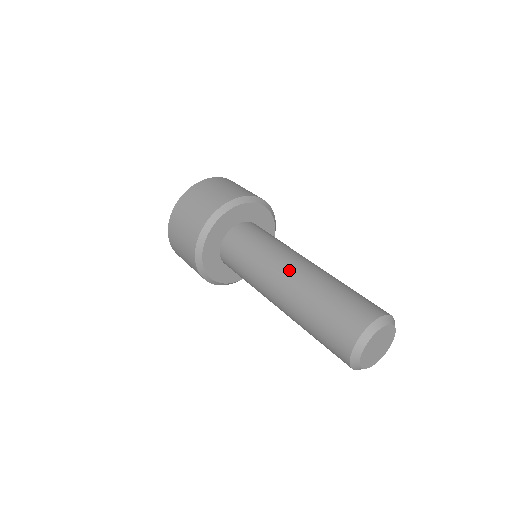
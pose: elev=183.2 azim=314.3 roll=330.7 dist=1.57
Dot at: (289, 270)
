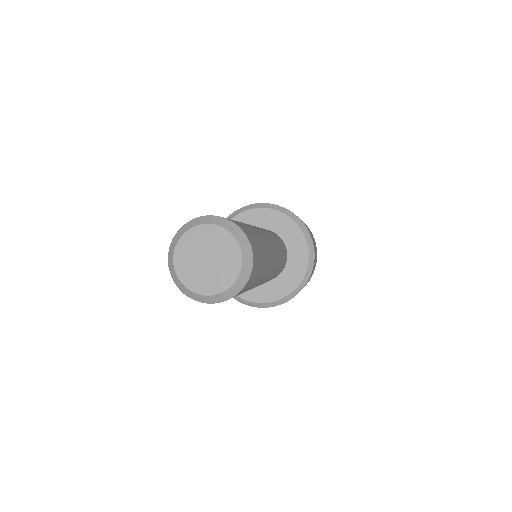
Dot at: occluded
